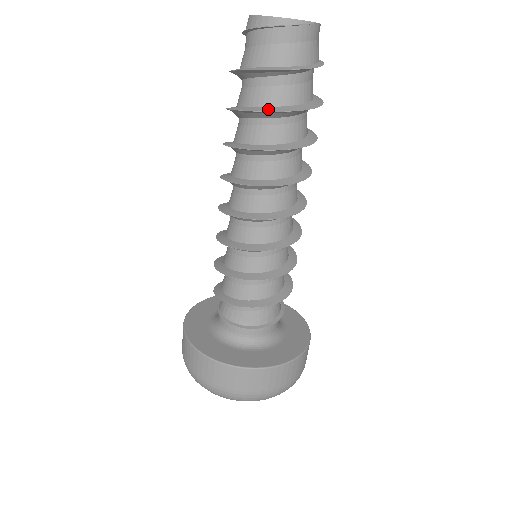
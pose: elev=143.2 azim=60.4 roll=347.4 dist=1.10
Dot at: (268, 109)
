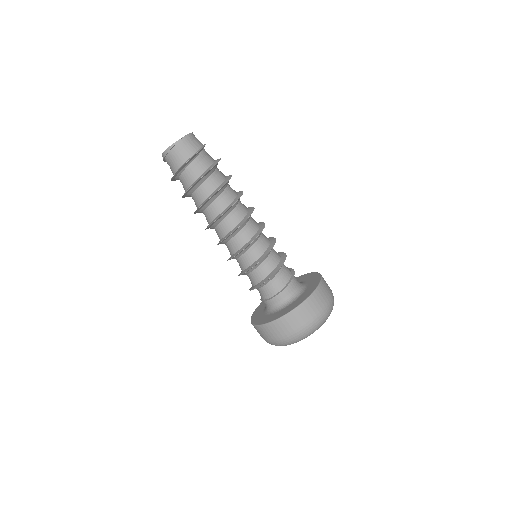
Dot at: (187, 190)
